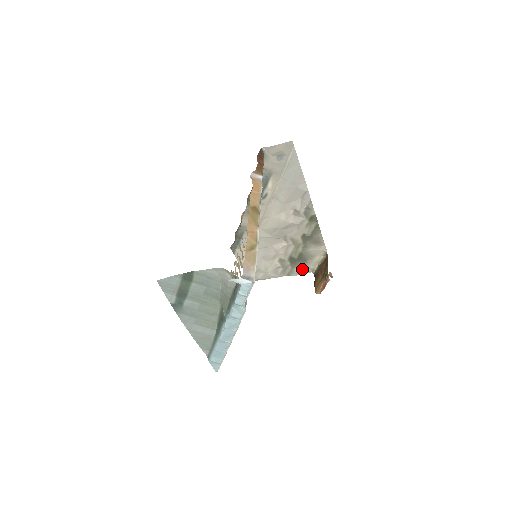
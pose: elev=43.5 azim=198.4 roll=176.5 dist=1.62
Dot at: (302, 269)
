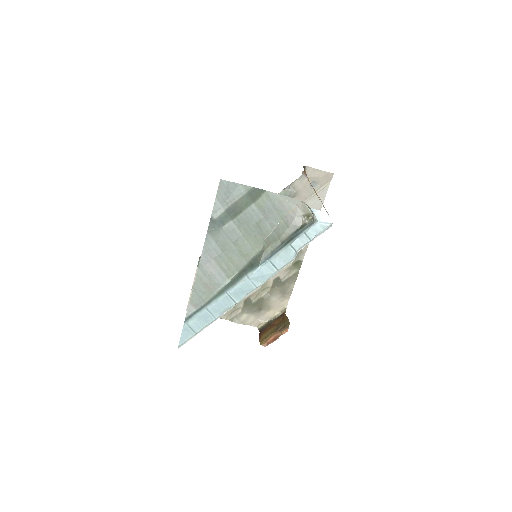
Dot at: (250, 319)
